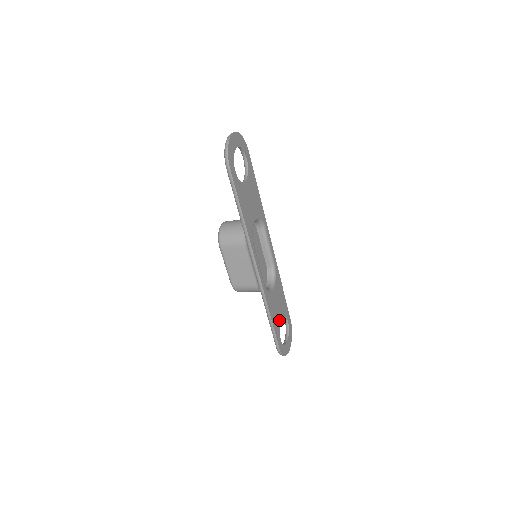
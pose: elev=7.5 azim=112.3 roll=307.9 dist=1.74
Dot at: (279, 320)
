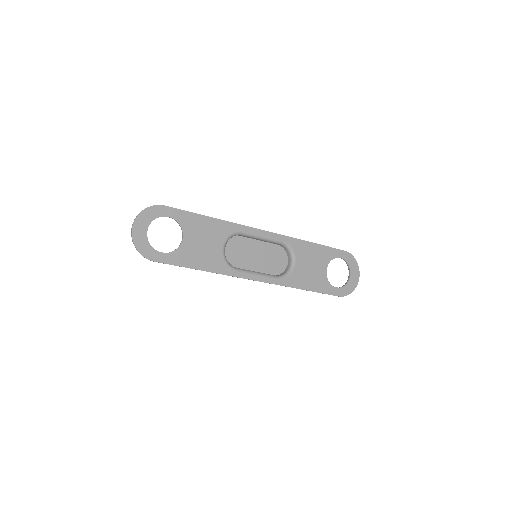
Dot at: (323, 275)
